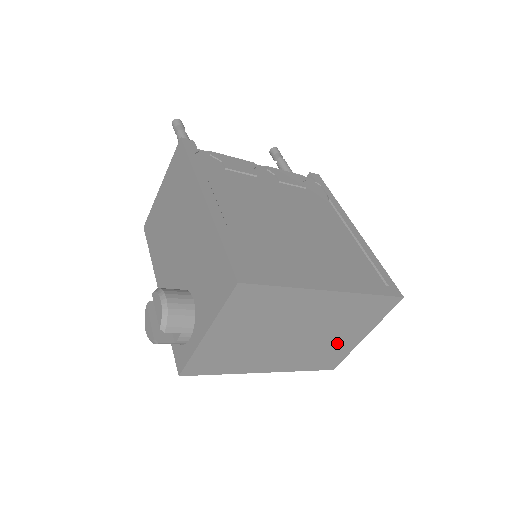
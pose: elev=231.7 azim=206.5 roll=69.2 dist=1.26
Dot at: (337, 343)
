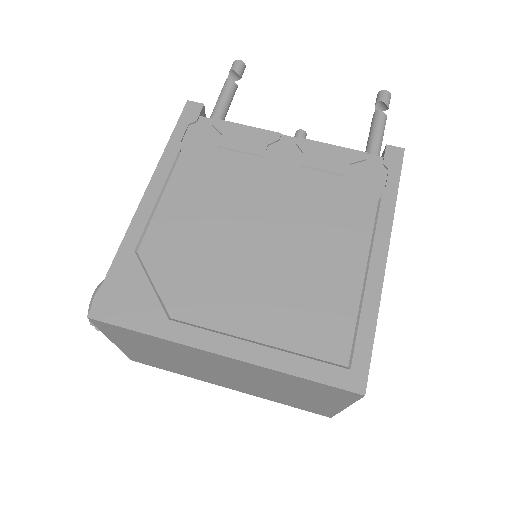
Dot at: (302, 399)
